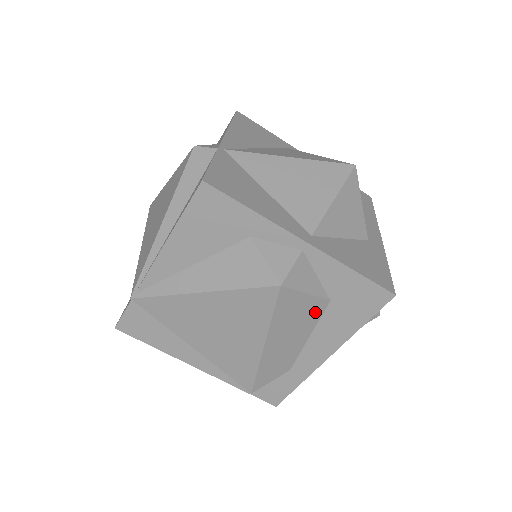
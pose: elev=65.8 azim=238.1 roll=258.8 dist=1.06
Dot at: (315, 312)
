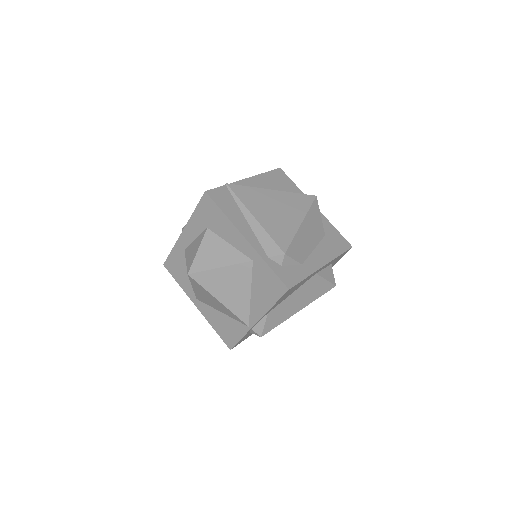
Dot at: (320, 234)
